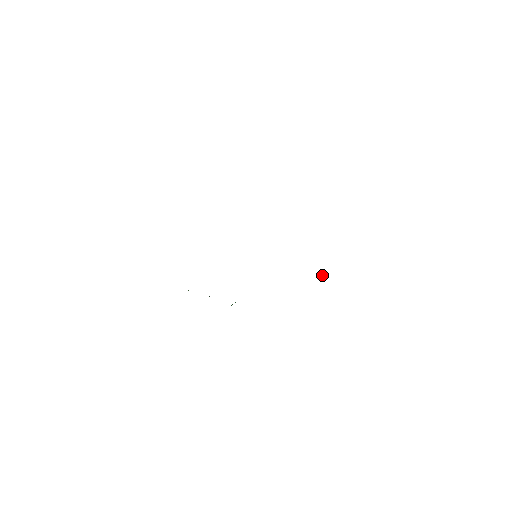
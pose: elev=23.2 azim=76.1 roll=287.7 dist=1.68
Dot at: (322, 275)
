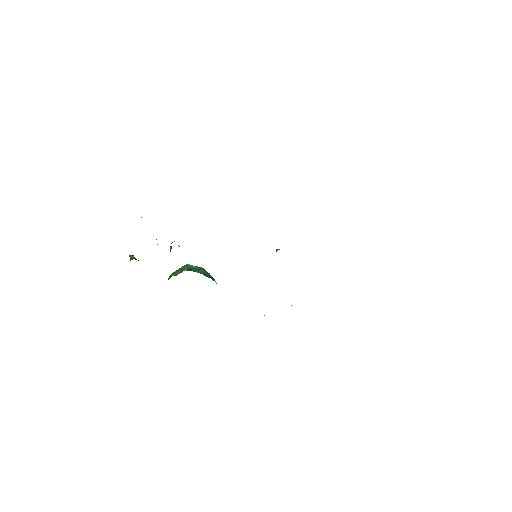
Dot at: occluded
